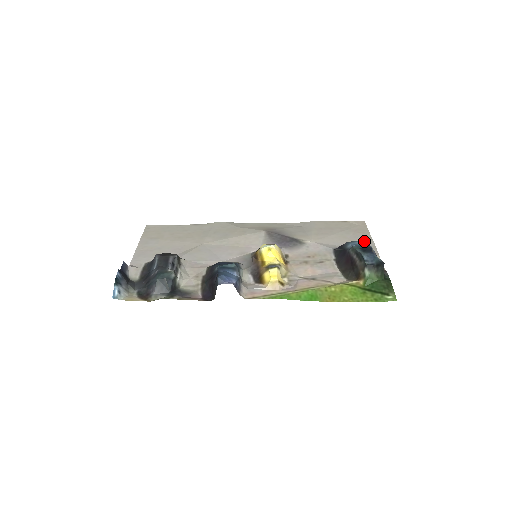
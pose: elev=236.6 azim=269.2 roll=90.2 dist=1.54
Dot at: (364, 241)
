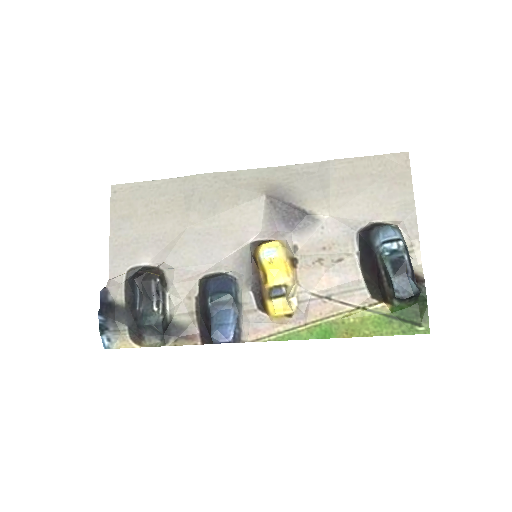
Dot at: (402, 207)
